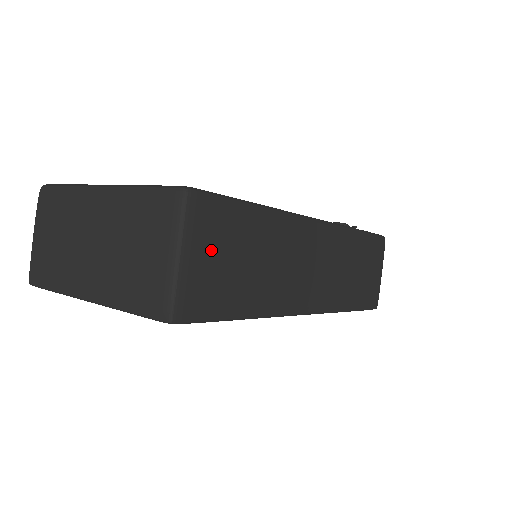
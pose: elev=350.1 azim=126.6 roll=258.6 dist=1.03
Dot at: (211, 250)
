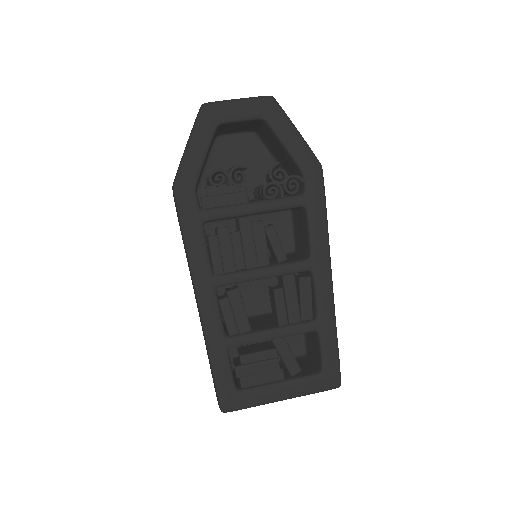
Dot at: occluded
